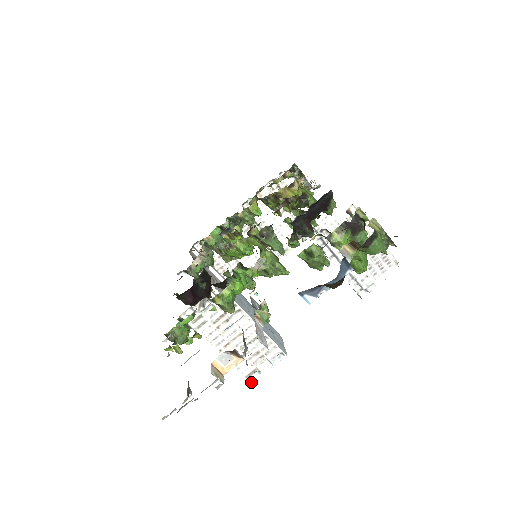
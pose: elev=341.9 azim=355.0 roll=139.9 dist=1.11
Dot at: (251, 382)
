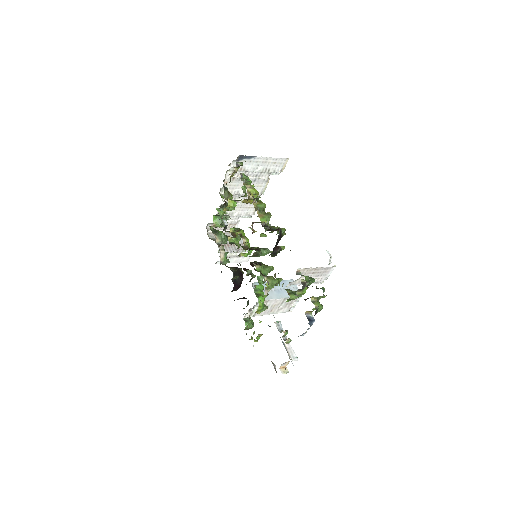
Dot at: occluded
